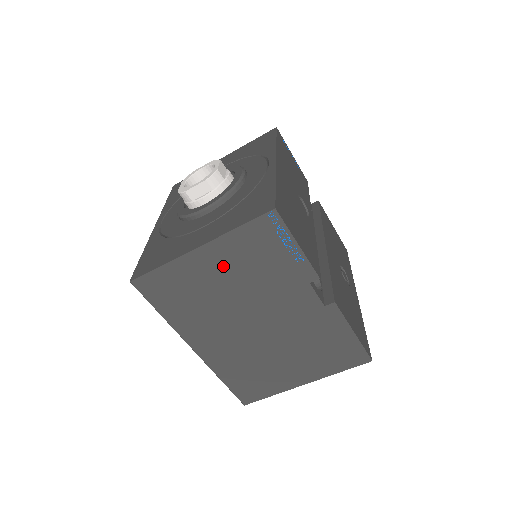
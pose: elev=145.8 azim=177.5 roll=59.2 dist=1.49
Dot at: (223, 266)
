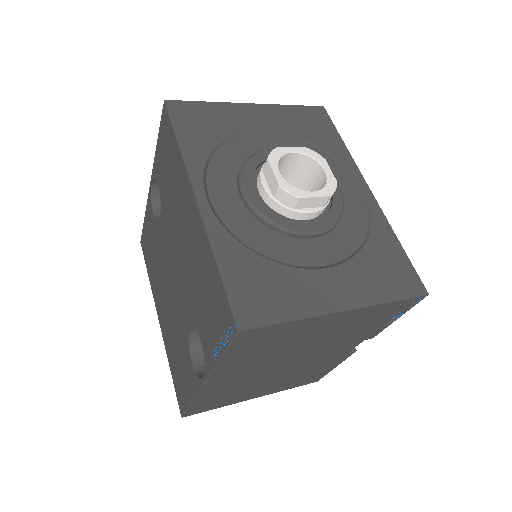
Dot at: (336, 326)
